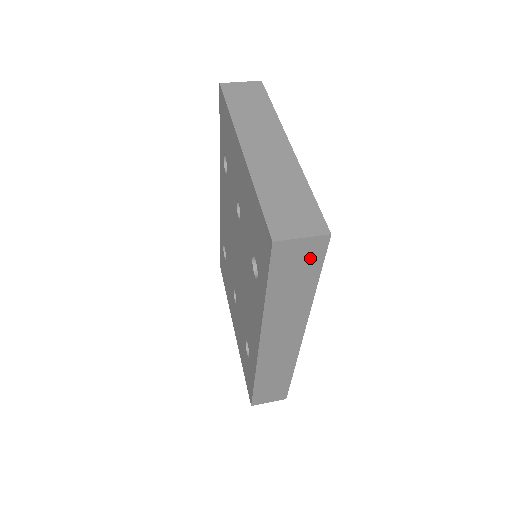
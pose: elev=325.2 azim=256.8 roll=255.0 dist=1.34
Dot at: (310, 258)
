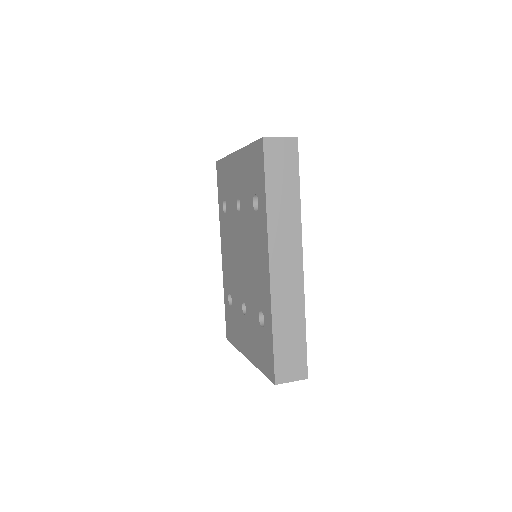
Dot at: (289, 159)
